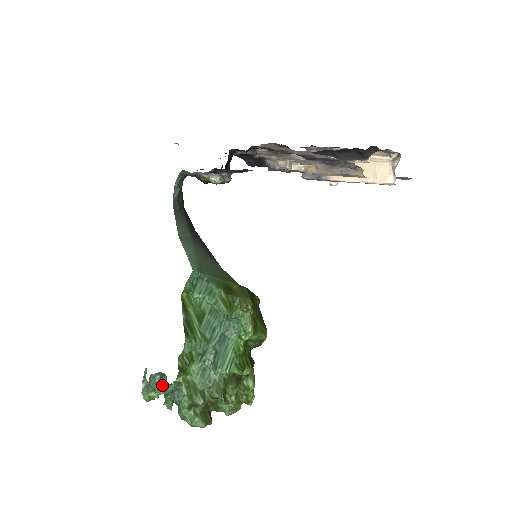
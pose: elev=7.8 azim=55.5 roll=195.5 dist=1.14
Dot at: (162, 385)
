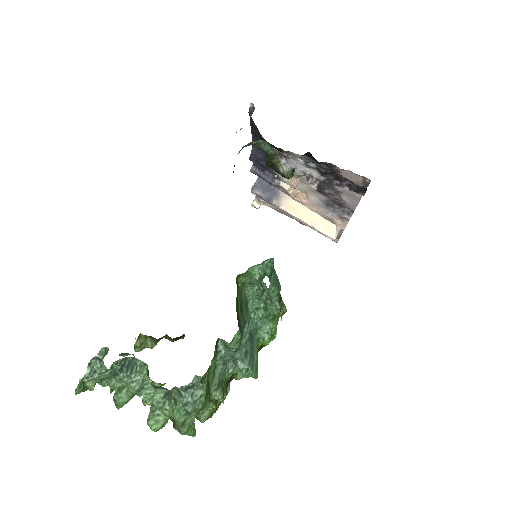
Dot at: (131, 375)
